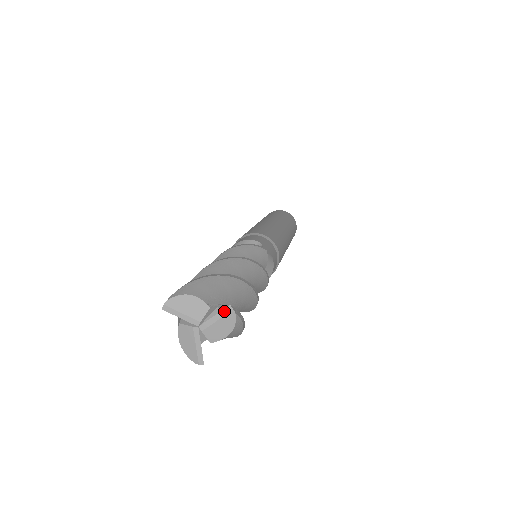
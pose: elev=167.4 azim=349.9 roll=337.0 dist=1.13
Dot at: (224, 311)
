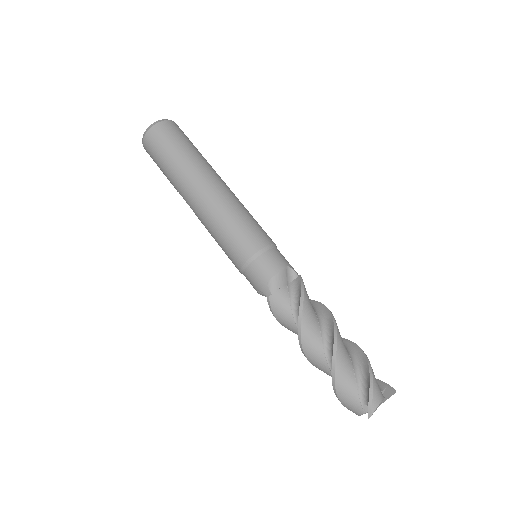
Dot at: occluded
